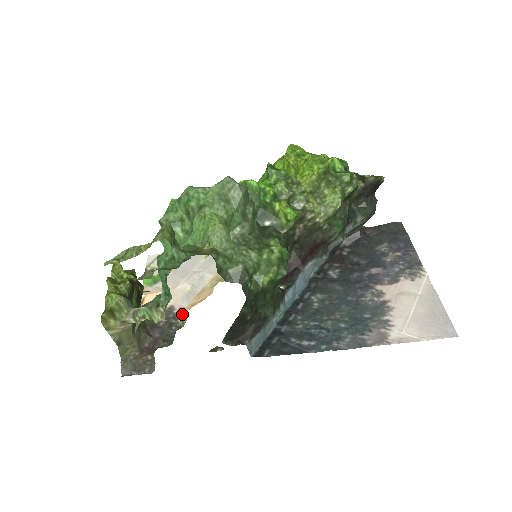
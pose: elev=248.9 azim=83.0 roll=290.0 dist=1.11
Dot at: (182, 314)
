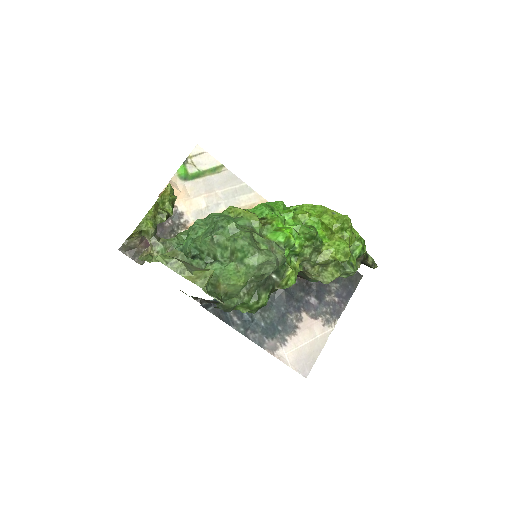
Dot at: (185, 228)
